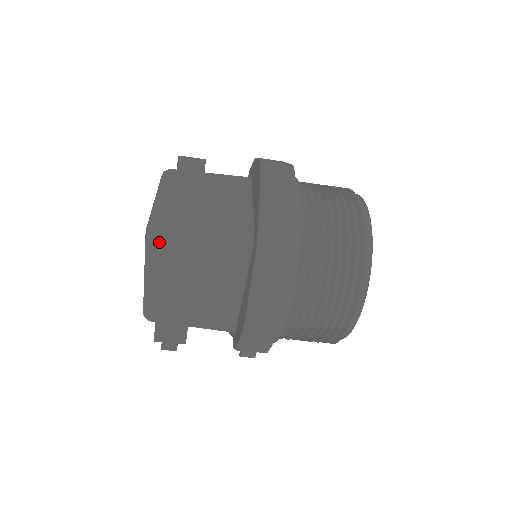
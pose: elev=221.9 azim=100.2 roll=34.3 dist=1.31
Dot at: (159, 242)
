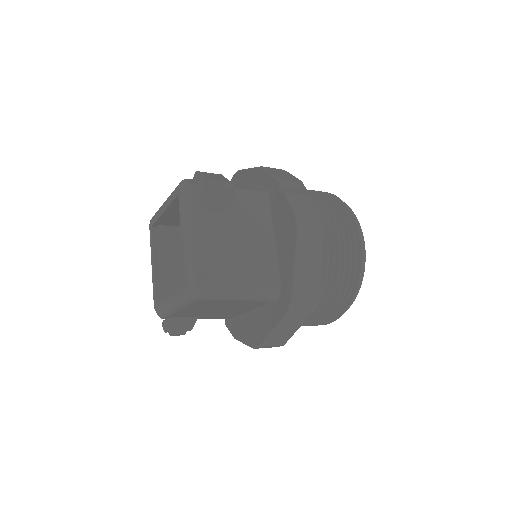
Dot at: (201, 300)
